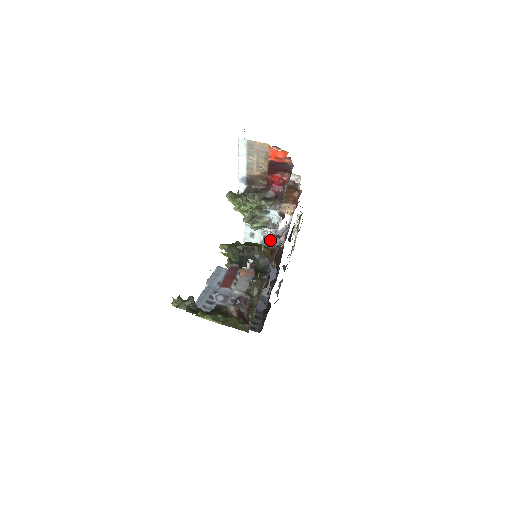
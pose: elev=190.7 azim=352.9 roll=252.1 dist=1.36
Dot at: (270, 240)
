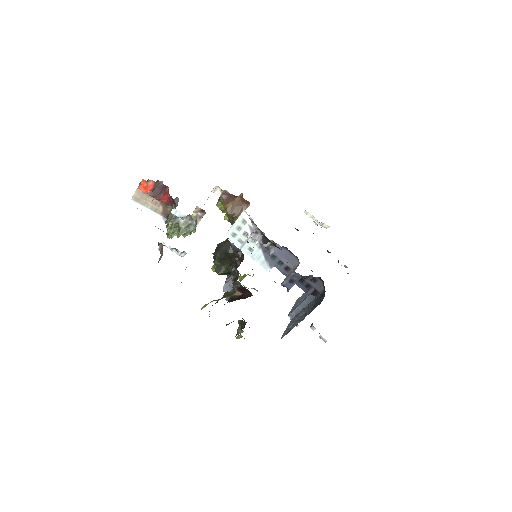
Dot at: occluded
